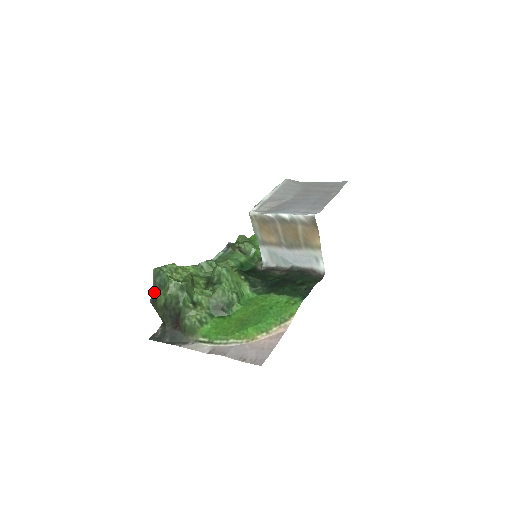
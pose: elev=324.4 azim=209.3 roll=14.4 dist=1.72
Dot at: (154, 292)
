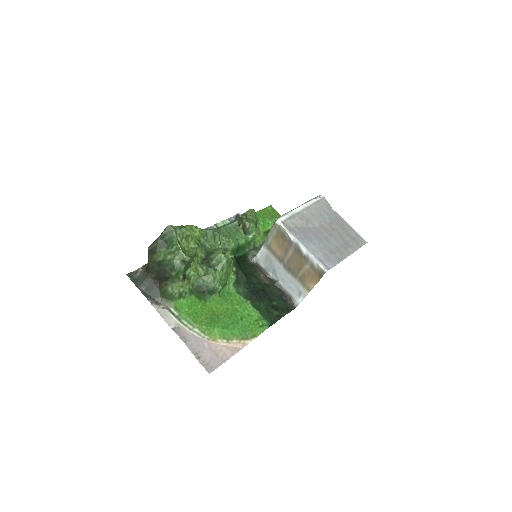
Dot at: (157, 244)
